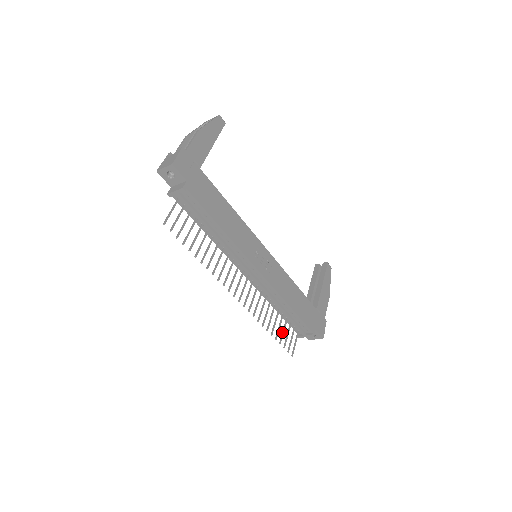
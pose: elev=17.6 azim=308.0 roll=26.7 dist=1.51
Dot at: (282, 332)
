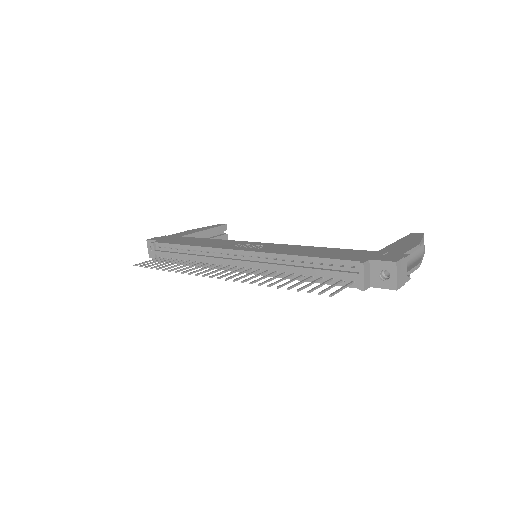
Dot at: (307, 286)
